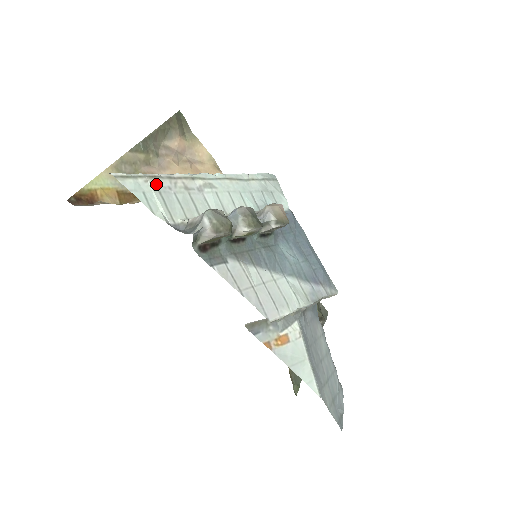
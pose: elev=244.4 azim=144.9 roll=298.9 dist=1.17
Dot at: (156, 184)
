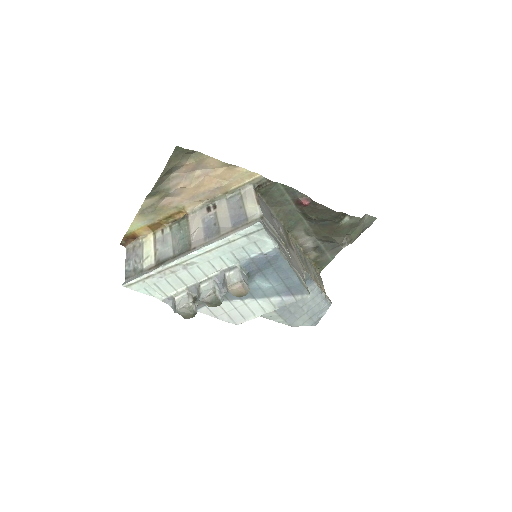
Dot at: (151, 280)
